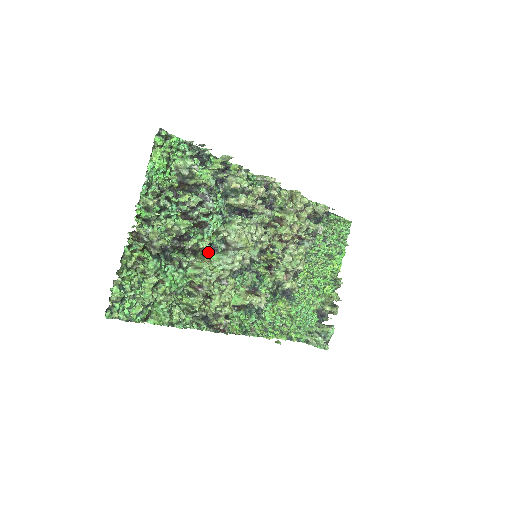
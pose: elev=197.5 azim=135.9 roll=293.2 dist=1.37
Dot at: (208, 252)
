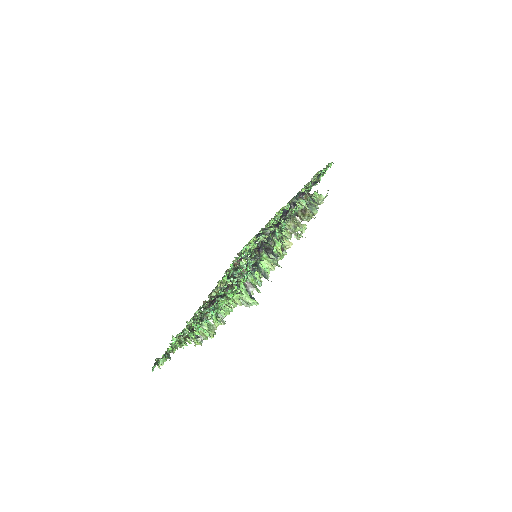
Dot at: occluded
